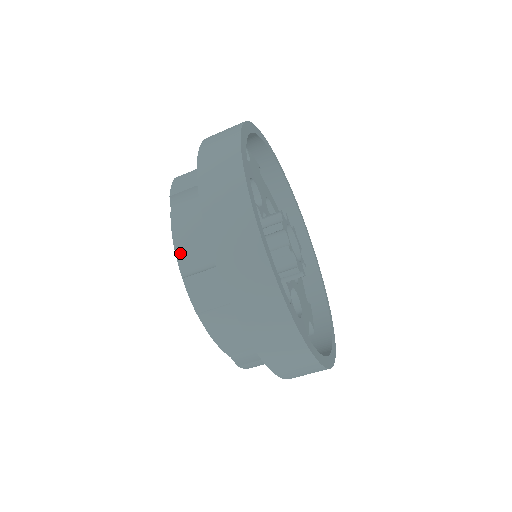
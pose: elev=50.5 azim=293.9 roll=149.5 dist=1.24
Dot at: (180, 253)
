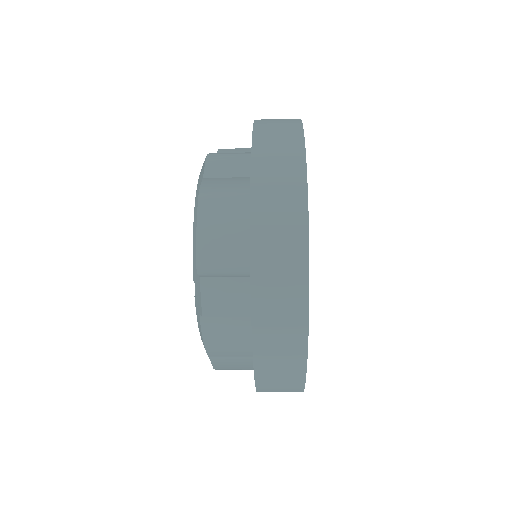
Dot at: (211, 352)
